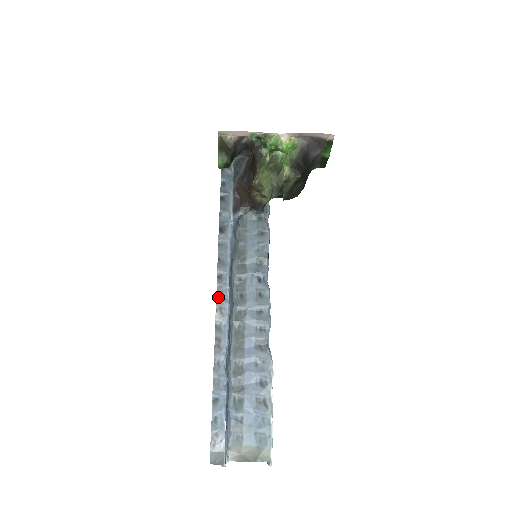
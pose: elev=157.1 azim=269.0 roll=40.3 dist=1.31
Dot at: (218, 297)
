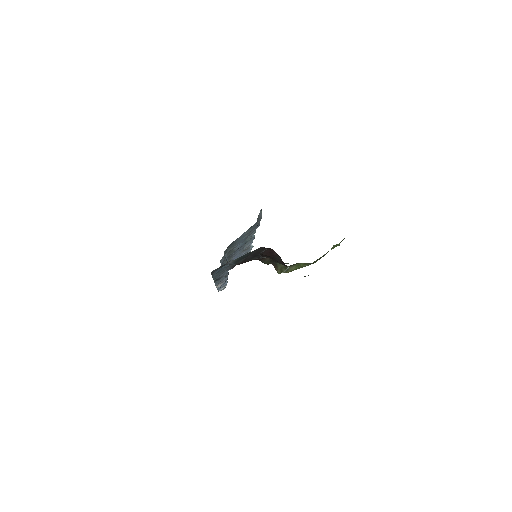
Dot at: occluded
